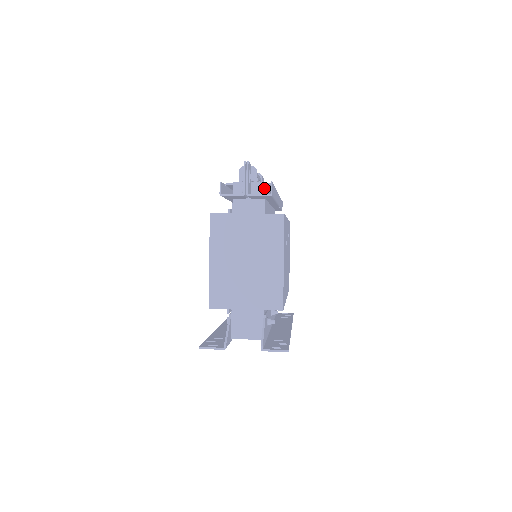
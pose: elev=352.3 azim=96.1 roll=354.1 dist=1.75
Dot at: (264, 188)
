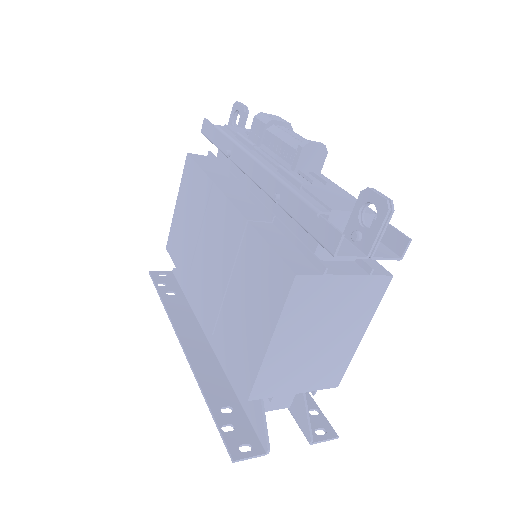
Dot at: (370, 223)
